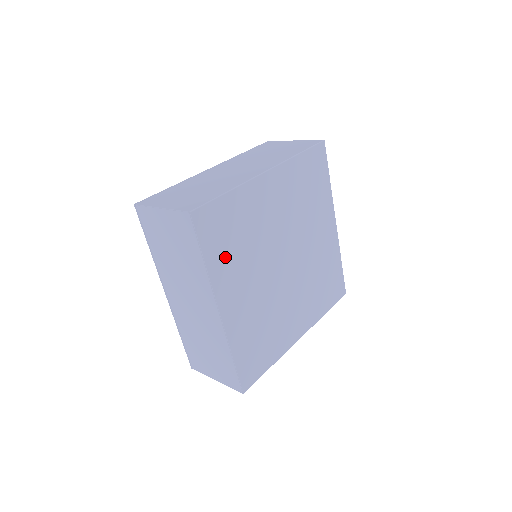
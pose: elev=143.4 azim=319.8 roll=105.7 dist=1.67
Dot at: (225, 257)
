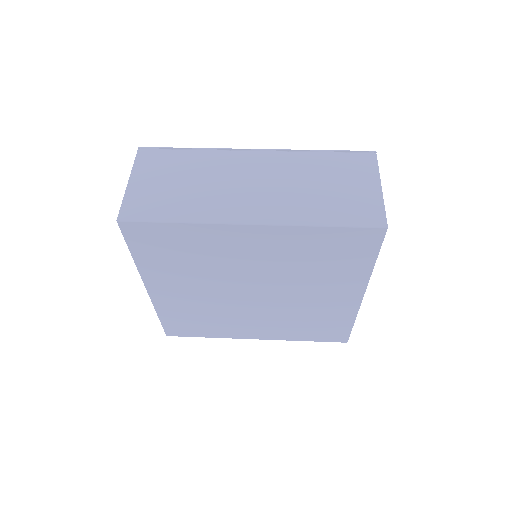
Dot at: (162, 263)
